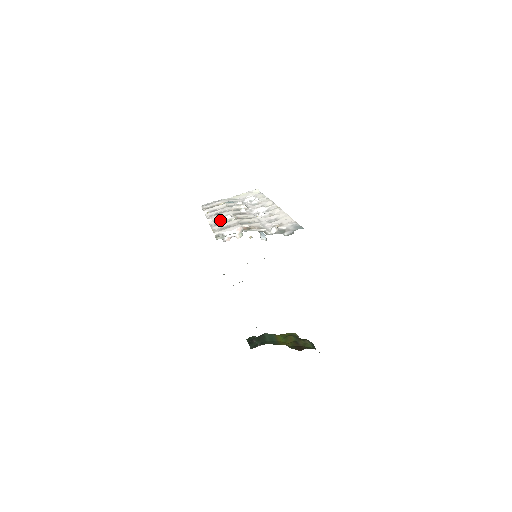
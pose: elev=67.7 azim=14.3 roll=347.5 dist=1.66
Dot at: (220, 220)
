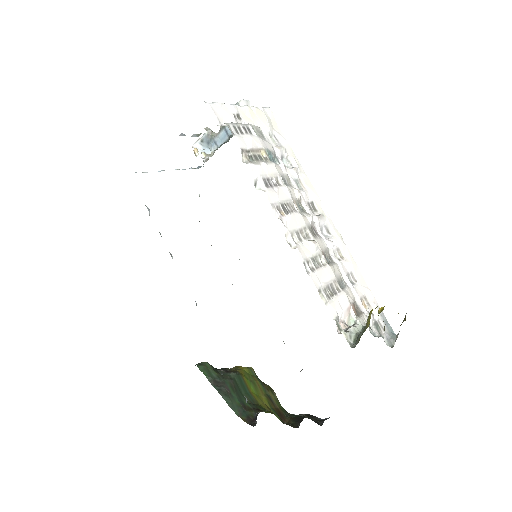
Dot at: (307, 248)
